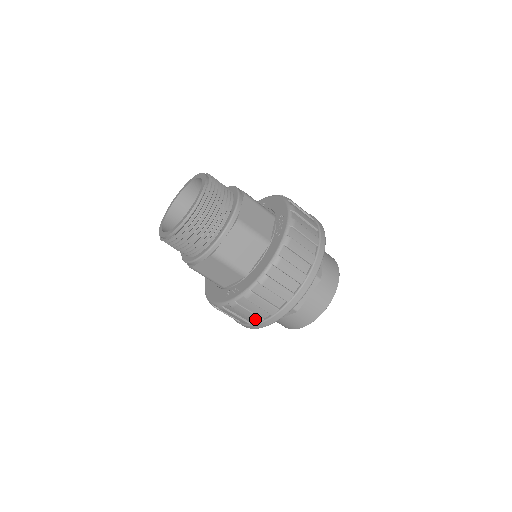
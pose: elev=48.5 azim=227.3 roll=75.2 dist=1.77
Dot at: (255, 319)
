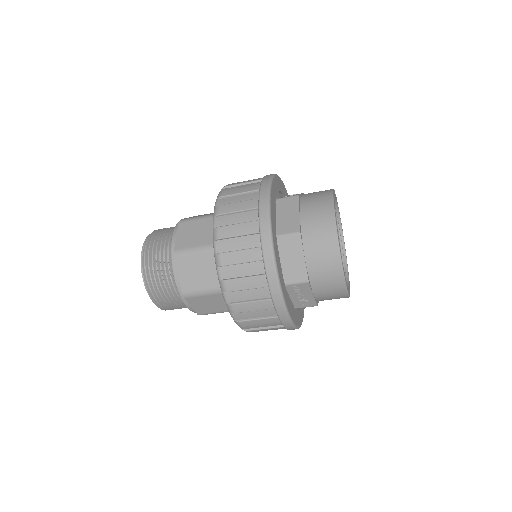
Dot at: (273, 321)
